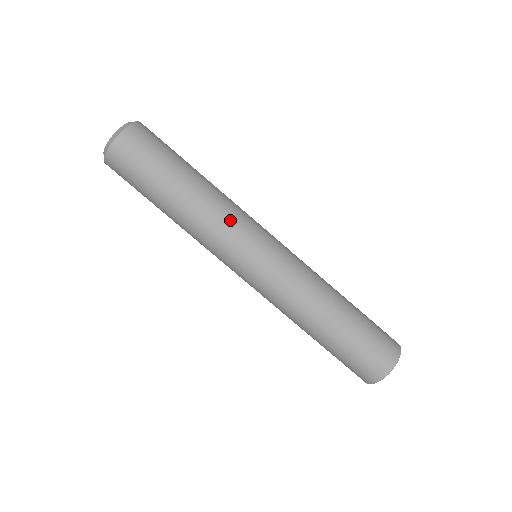
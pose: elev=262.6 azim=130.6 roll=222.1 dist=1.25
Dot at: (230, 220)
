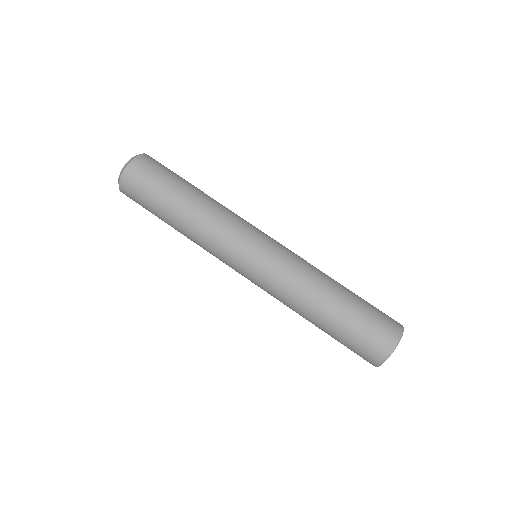
Dot at: (236, 215)
